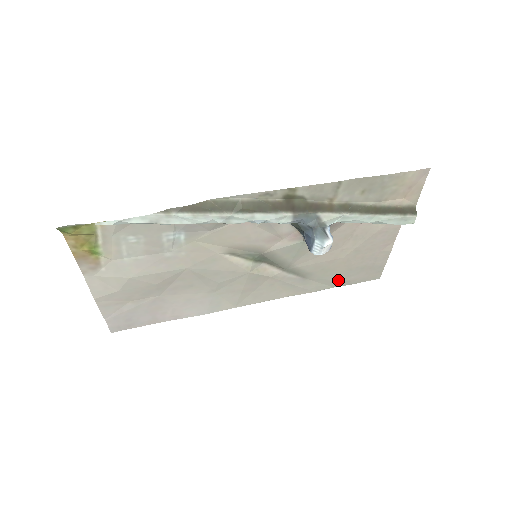
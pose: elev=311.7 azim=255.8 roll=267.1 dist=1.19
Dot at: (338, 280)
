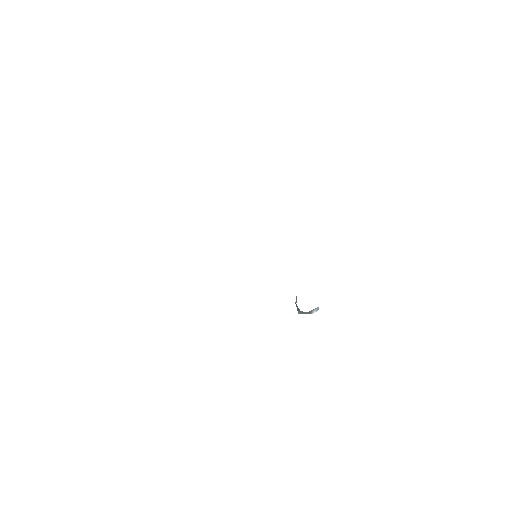
Dot at: occluded
